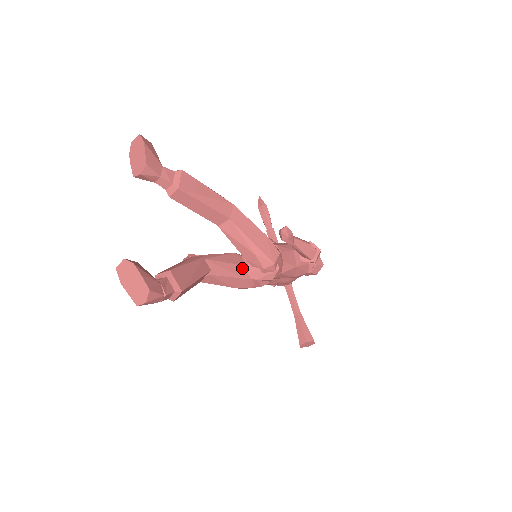
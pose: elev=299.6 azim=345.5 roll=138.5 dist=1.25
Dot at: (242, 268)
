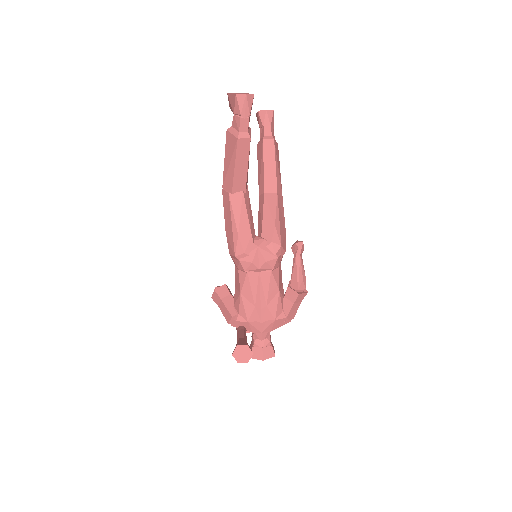
Dot at: (254, 231)
